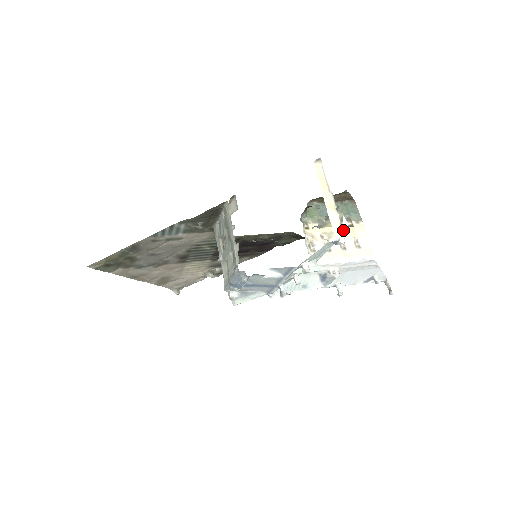
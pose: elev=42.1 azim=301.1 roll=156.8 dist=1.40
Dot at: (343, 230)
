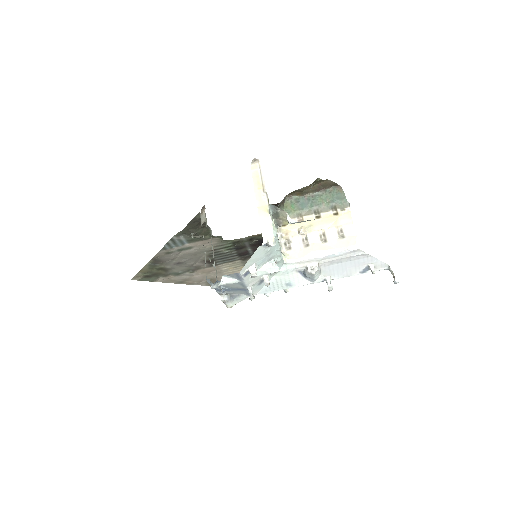
Dot at: (325, 221)
